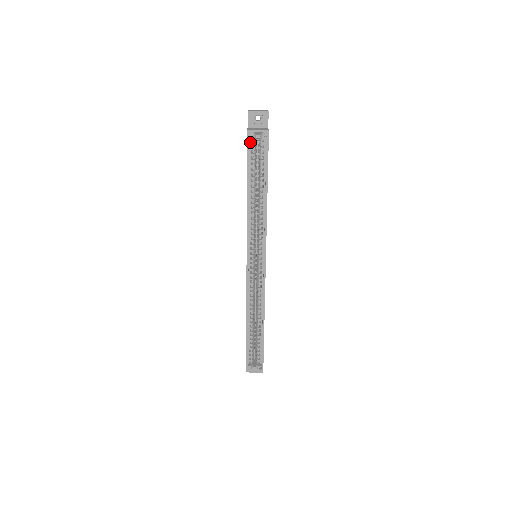
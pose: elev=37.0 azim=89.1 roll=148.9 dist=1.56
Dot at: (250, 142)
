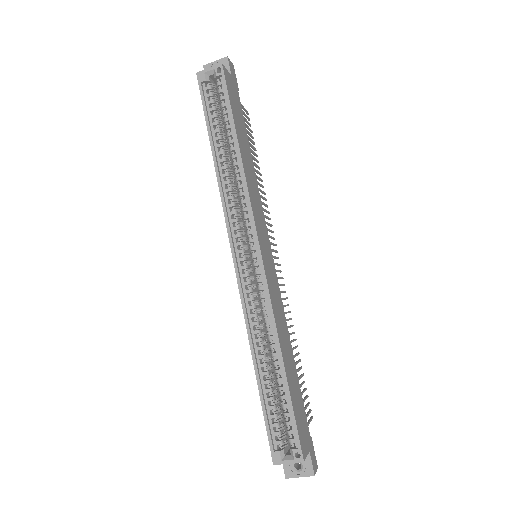
Dot at: (204, 88)
